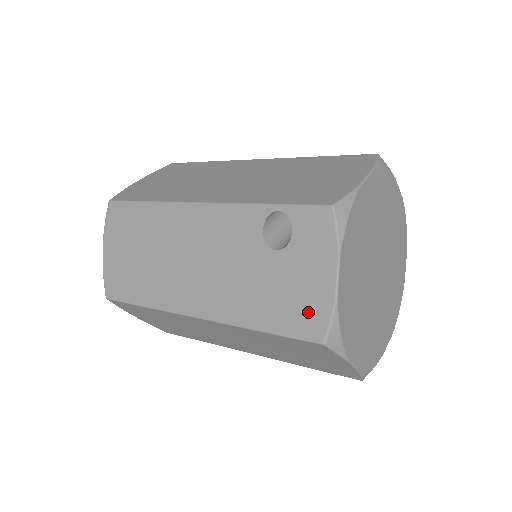
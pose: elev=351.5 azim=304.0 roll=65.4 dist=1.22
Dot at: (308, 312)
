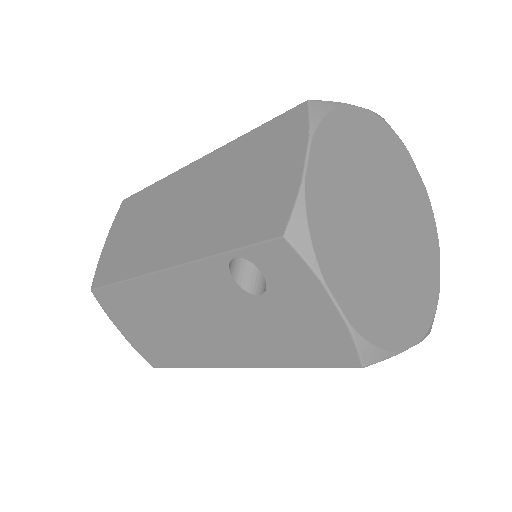
Dot at: (328, 343)
